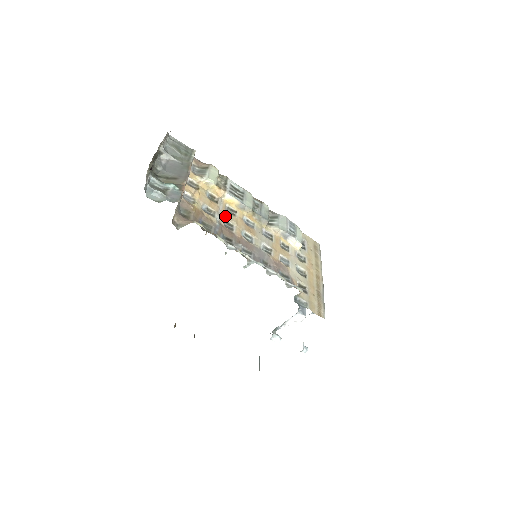
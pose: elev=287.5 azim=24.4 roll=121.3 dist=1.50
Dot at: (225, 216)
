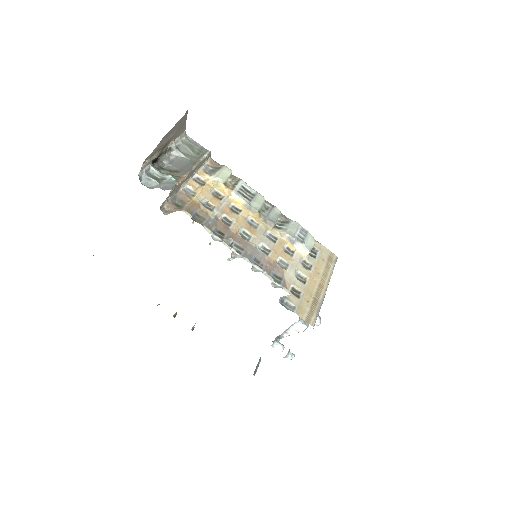
Dot at: (225, 212)
